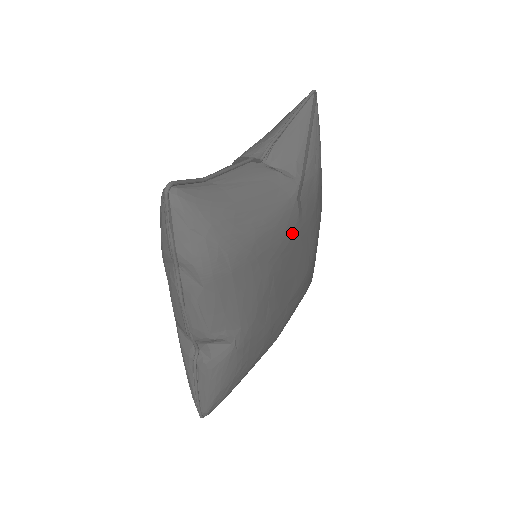
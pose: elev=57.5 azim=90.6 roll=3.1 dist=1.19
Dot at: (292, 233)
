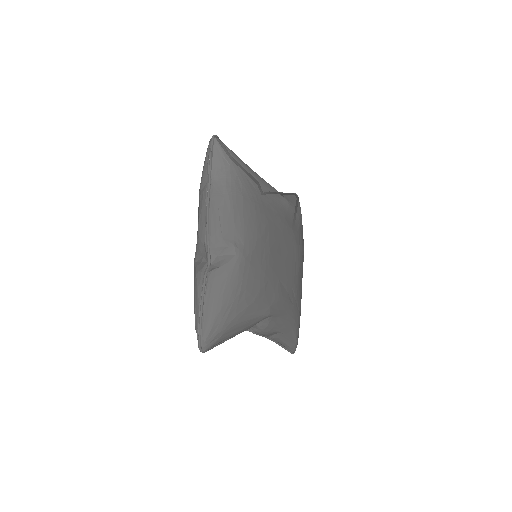
Dot at: (282, 220)
